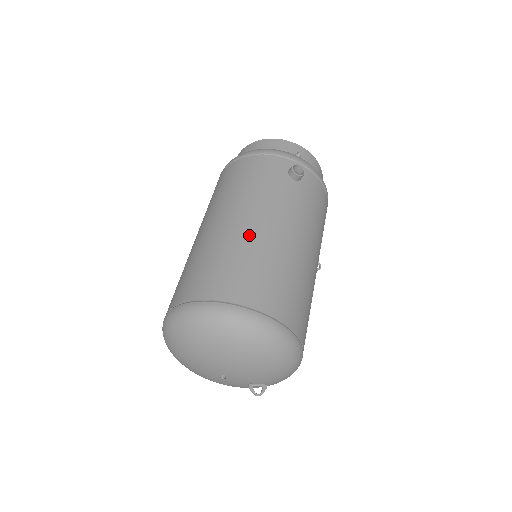
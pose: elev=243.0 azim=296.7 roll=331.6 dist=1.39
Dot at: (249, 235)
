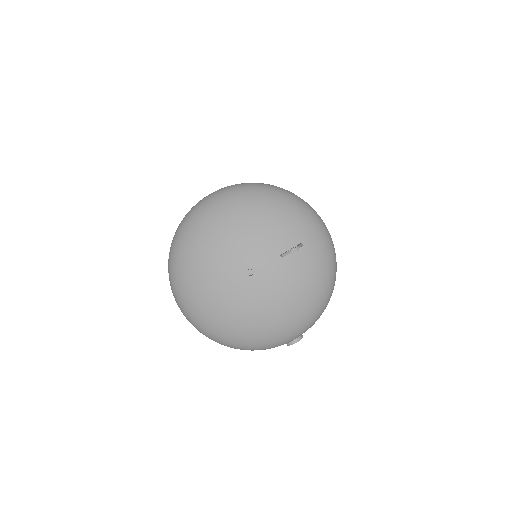
Dot at: occluded
